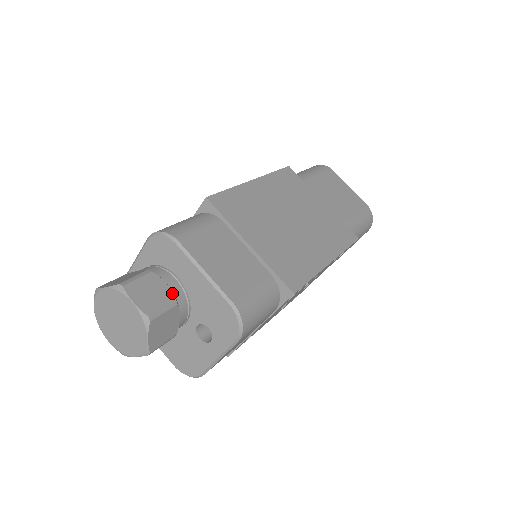
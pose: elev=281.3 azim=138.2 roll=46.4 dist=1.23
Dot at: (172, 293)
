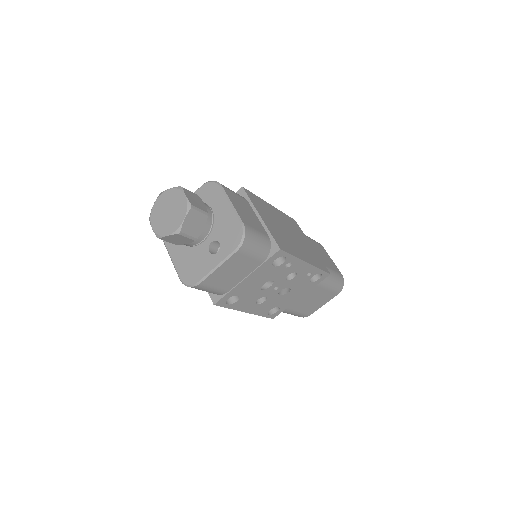
Dot at: (207, 210)
